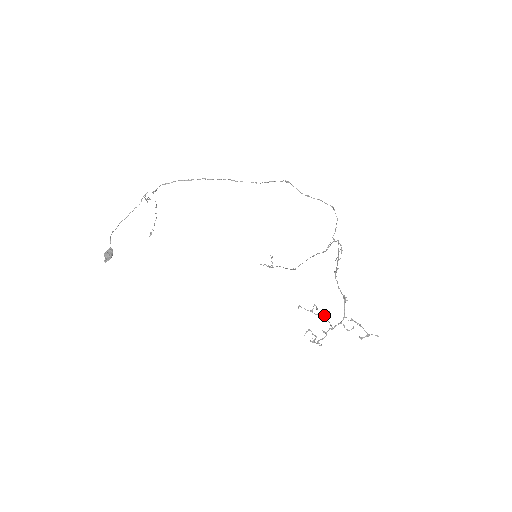
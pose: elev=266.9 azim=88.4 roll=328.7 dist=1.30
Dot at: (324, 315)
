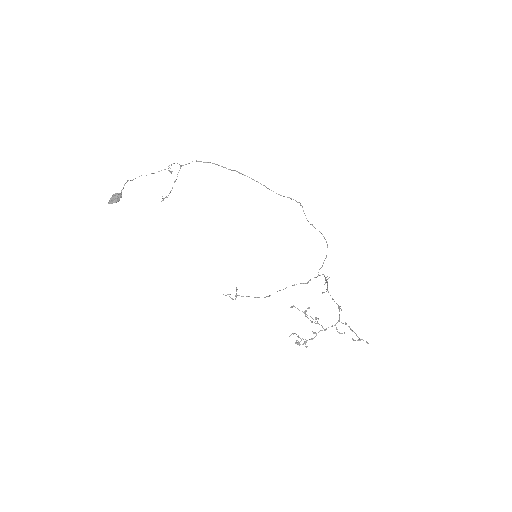
Dot at: (316, 319)
